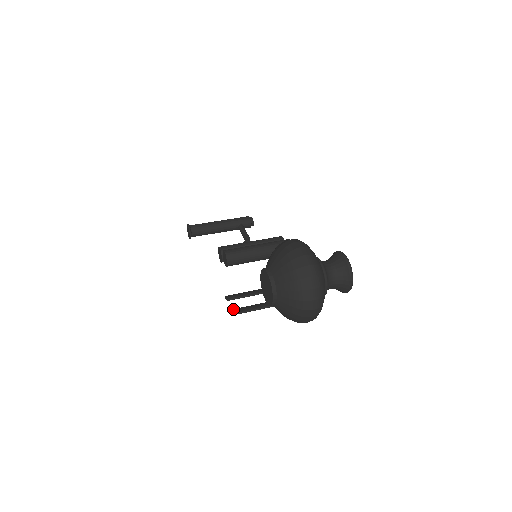
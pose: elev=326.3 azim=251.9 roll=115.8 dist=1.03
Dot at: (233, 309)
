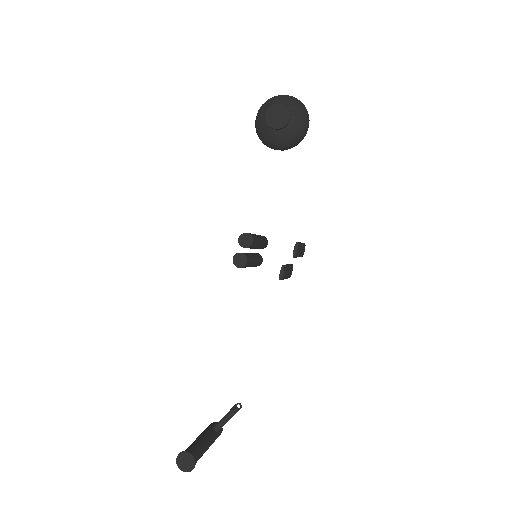
Dot at: (293, 252)
